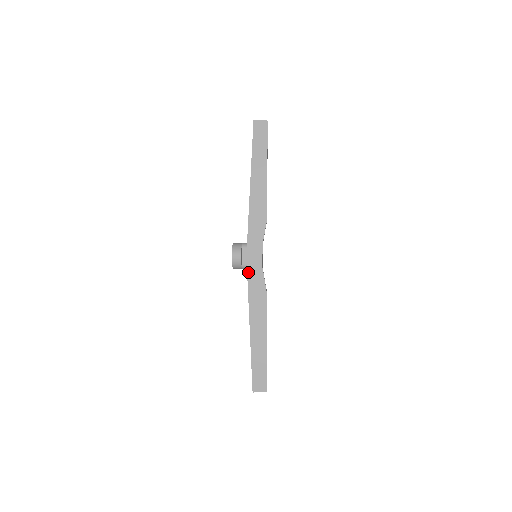
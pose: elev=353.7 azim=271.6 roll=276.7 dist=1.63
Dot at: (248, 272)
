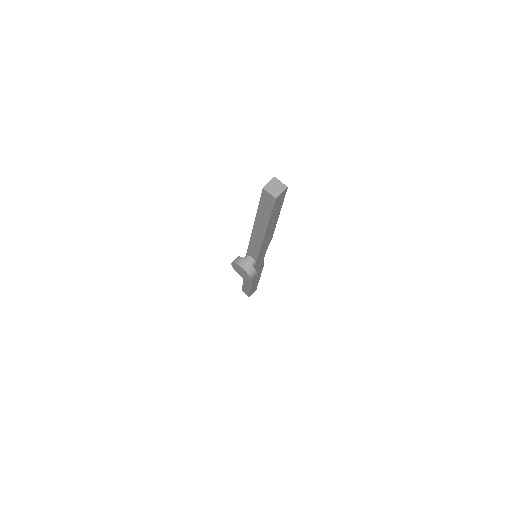
Dot at: occluded
